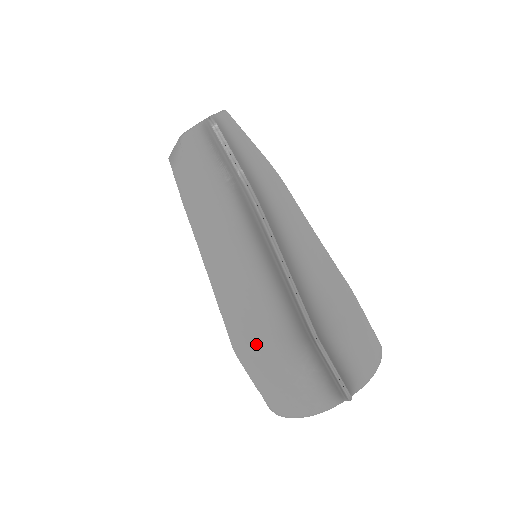
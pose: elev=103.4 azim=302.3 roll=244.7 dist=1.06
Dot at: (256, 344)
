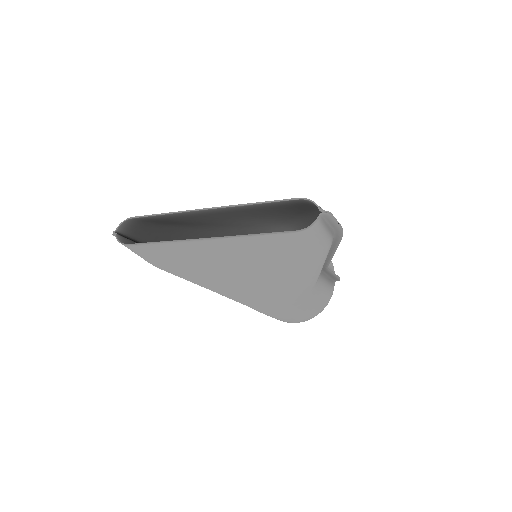
Dot at: (305, 298)
